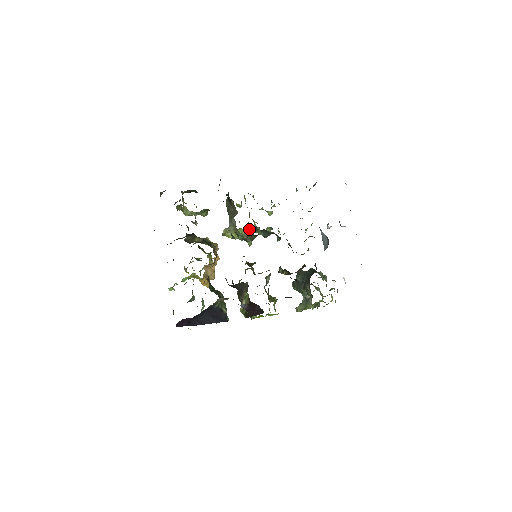
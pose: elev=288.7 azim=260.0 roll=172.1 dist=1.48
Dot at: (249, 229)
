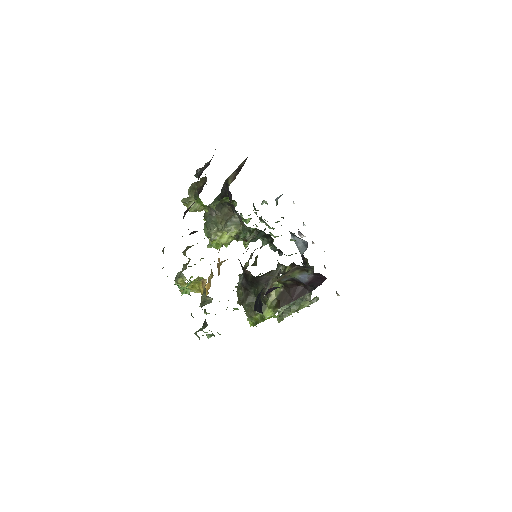
Dot at: occluded
